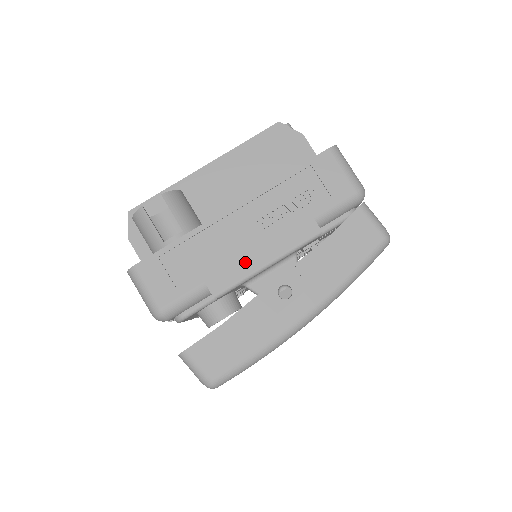
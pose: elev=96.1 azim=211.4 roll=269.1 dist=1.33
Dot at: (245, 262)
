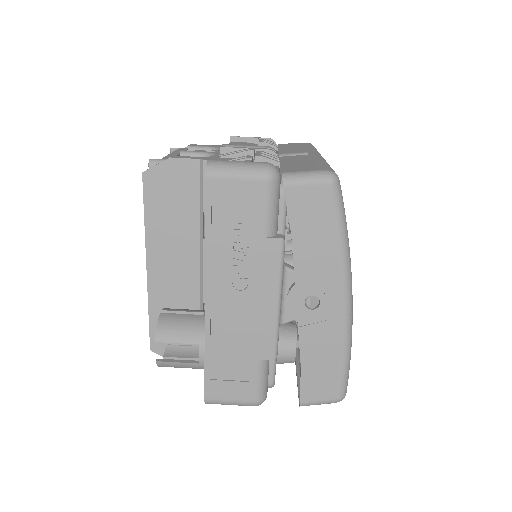
Dot at: (262, 319)
